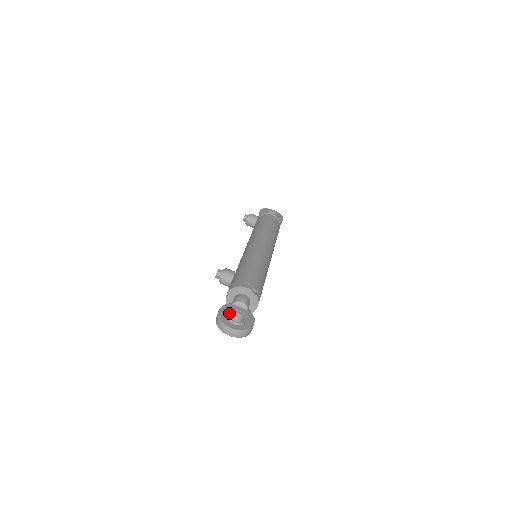
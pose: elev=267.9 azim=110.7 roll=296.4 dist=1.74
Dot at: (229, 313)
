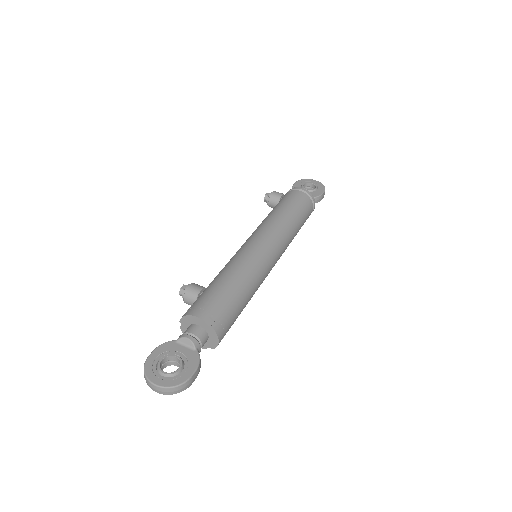
Dot at: (161, 358)
